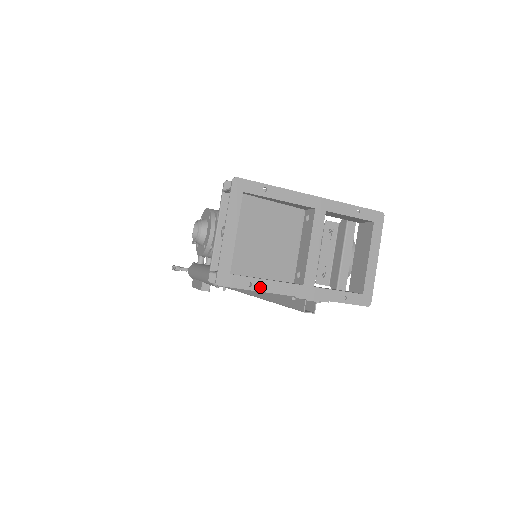
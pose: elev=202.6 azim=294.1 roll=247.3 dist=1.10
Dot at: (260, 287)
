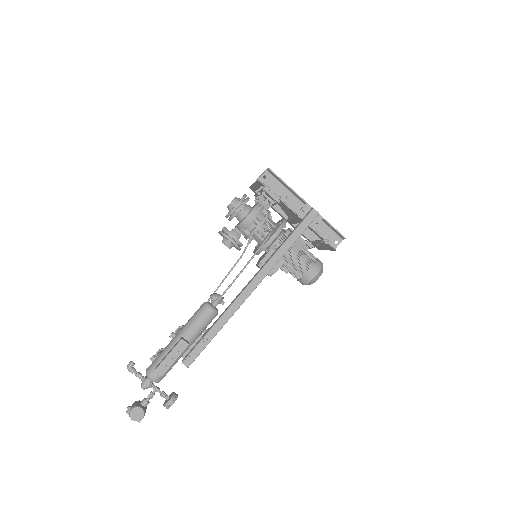
Dot at: (288, 186)
